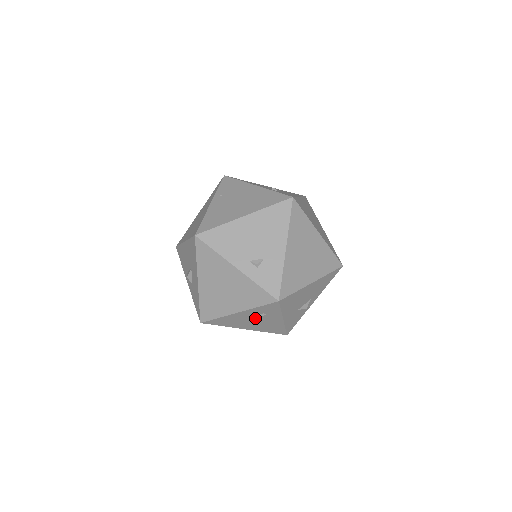
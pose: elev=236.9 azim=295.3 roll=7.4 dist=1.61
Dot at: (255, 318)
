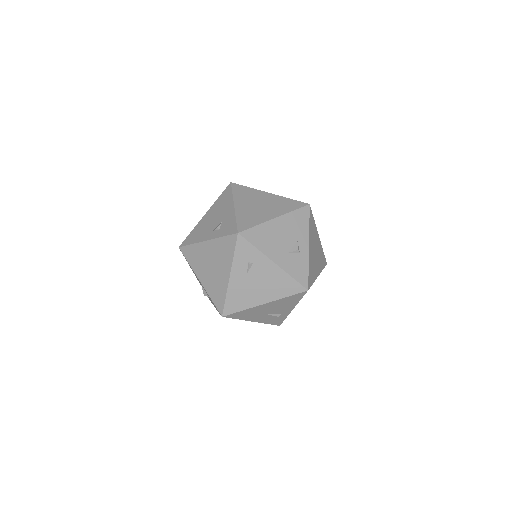
Dot at: (251, 276)
